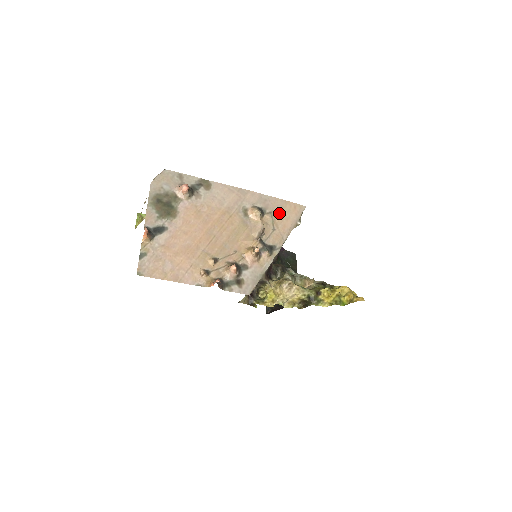
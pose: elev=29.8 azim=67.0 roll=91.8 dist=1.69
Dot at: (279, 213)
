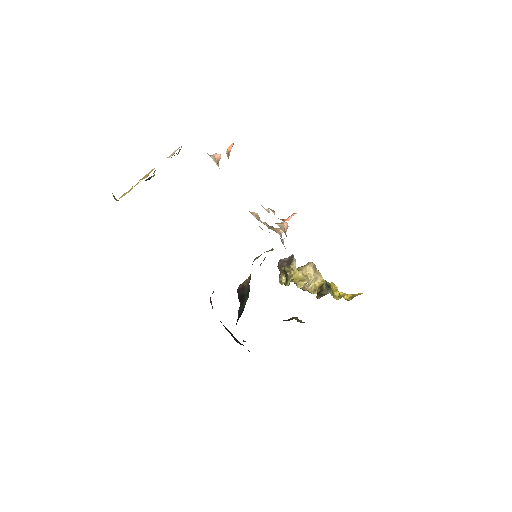
Dot at: occluded
